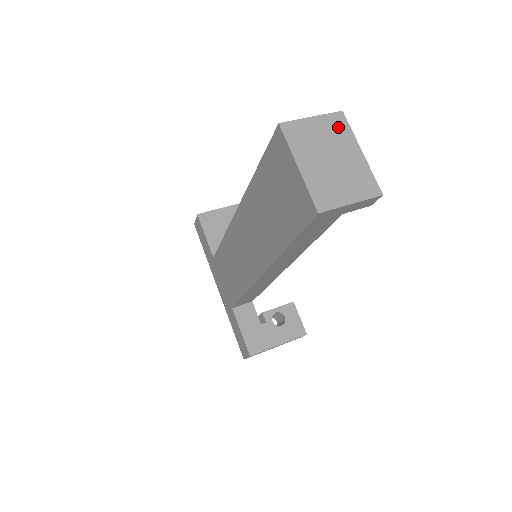
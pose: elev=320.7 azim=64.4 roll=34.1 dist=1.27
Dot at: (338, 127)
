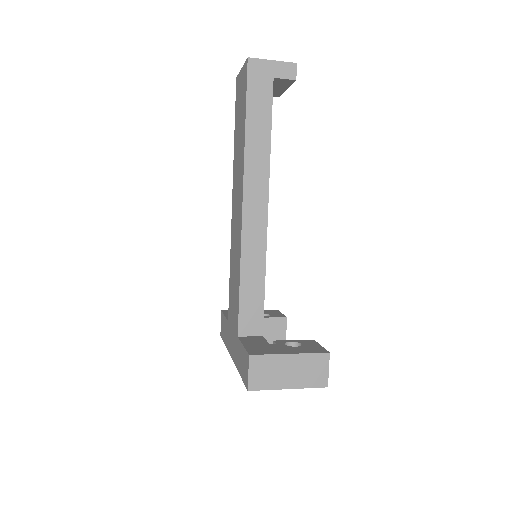
Dot at: occluded
